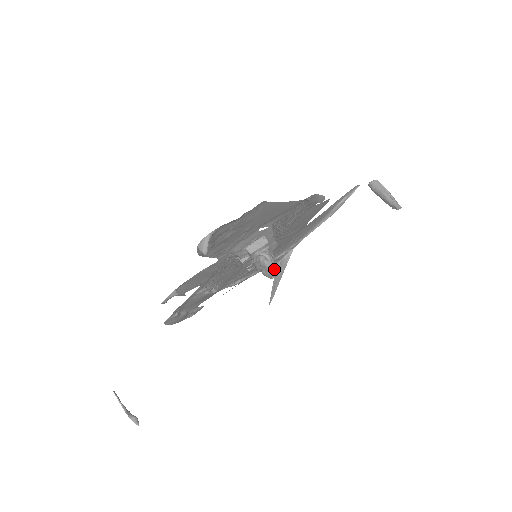
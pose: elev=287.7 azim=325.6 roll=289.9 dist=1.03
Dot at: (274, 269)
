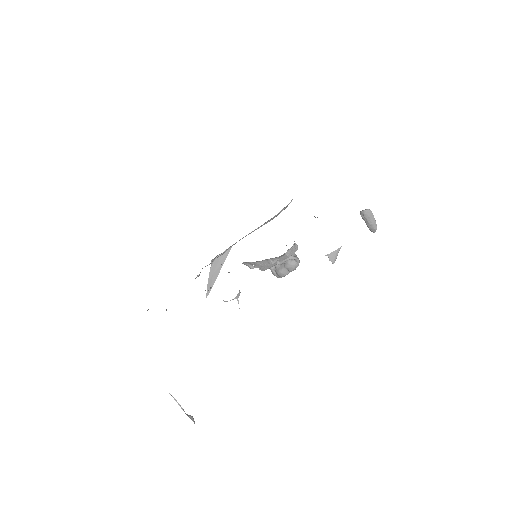
Dot at: occluded
